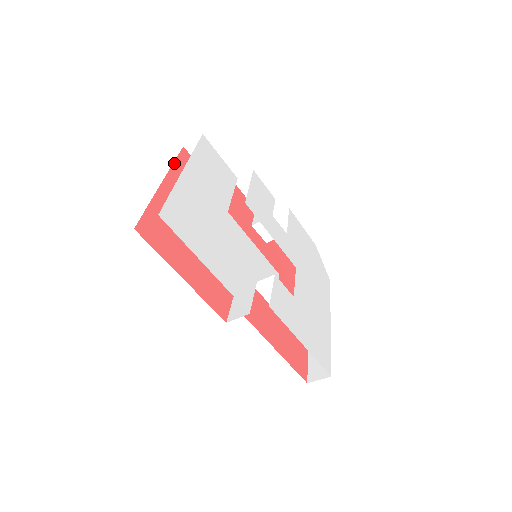
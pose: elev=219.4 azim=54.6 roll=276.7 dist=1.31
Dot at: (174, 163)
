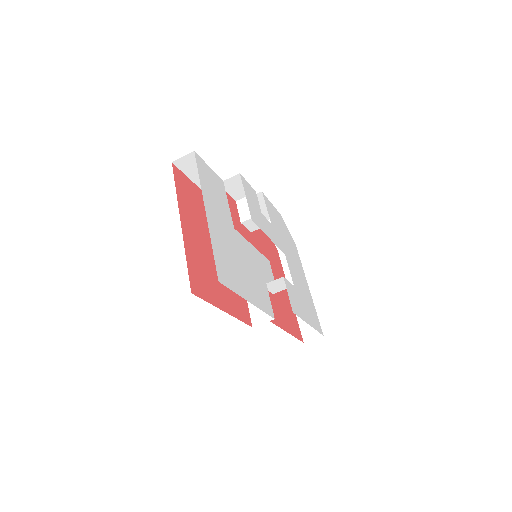
Dot at: (176, 190)
